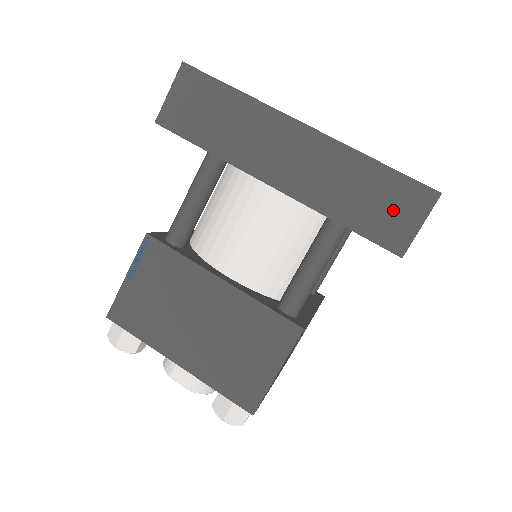
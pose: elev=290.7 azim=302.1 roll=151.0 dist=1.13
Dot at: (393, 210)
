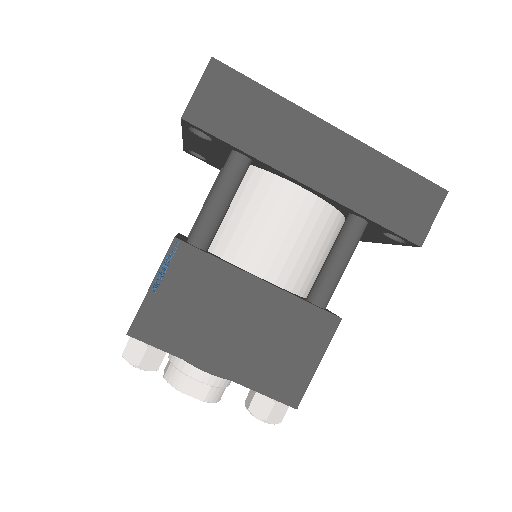
Dot at: (413, 206)
